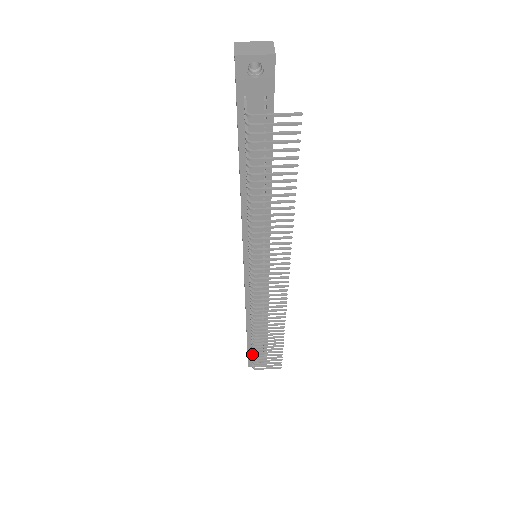
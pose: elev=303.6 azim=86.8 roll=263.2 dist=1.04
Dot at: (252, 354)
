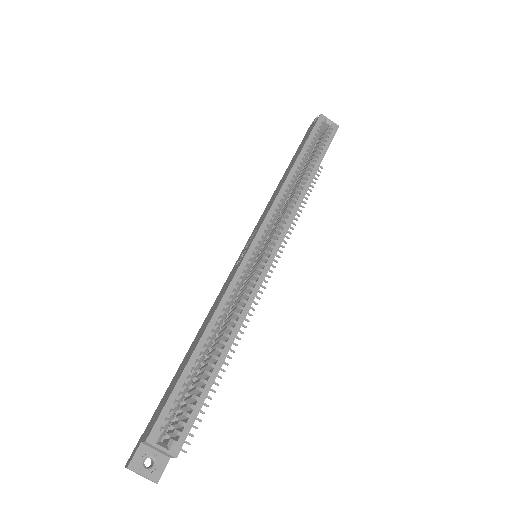
Dot at: occluded
